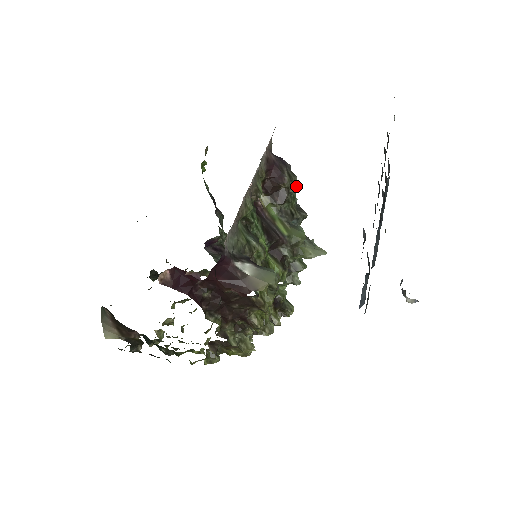
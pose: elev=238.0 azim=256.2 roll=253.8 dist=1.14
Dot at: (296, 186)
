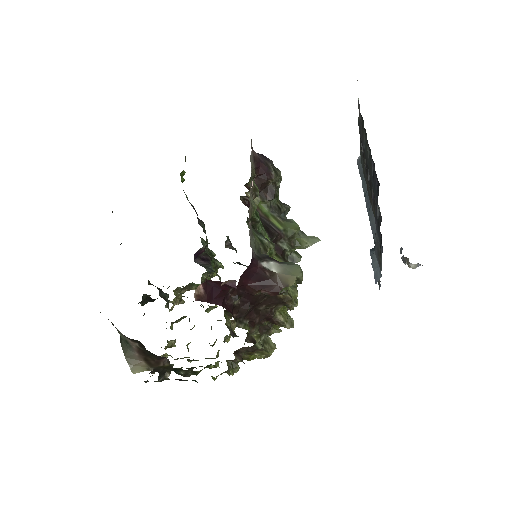
Dot at: (281, 180)
